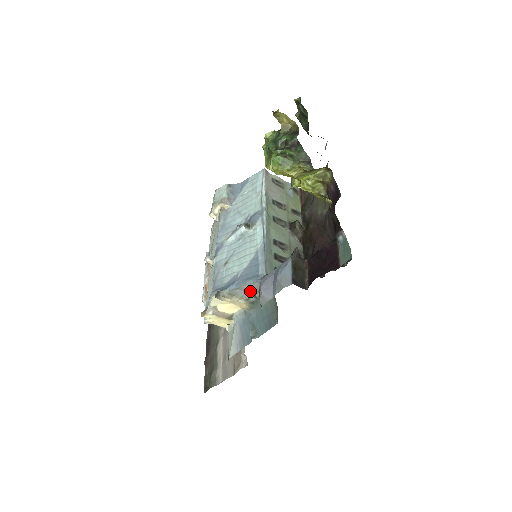
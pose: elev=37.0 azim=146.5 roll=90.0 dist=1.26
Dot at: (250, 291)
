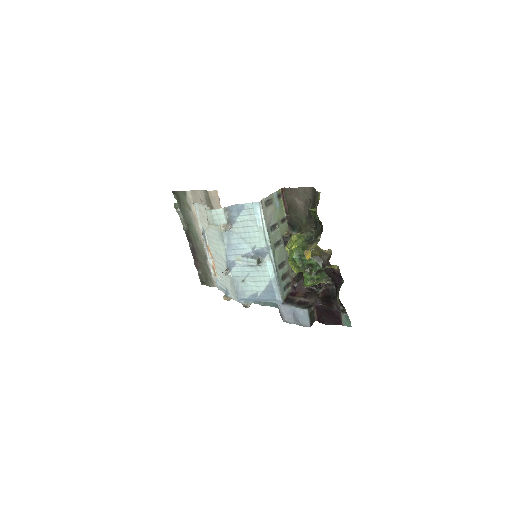
Dot at: occluded
